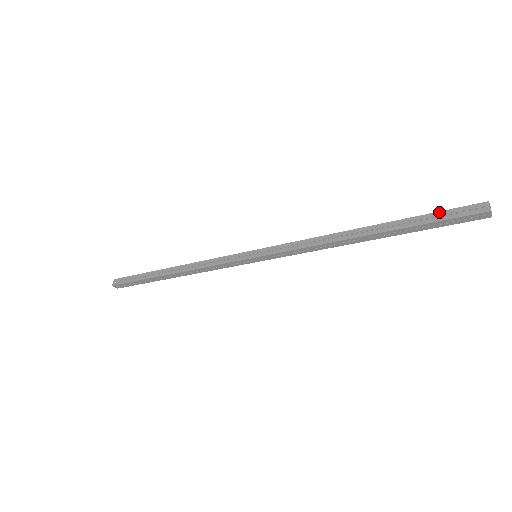
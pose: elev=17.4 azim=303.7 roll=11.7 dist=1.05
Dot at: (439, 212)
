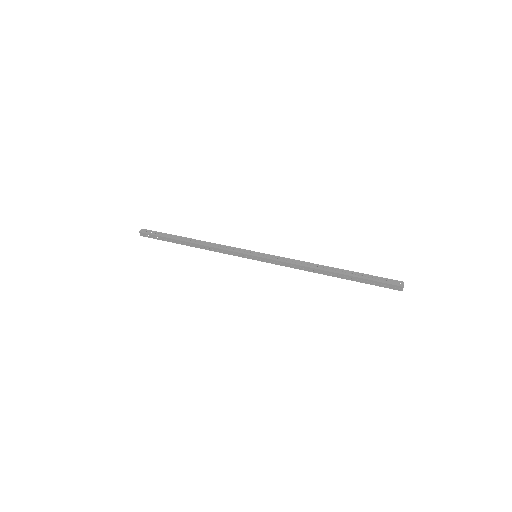
Dot at: (375, 282)
